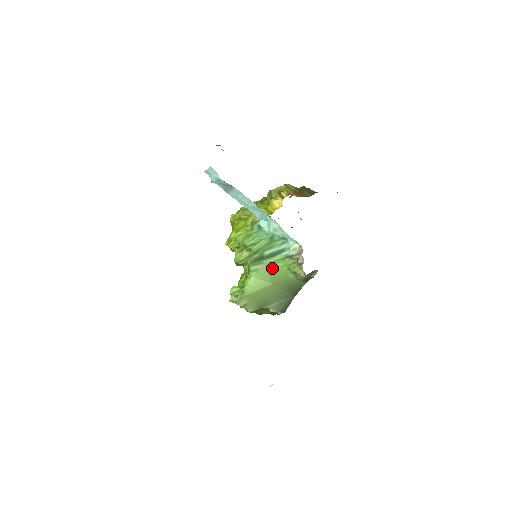
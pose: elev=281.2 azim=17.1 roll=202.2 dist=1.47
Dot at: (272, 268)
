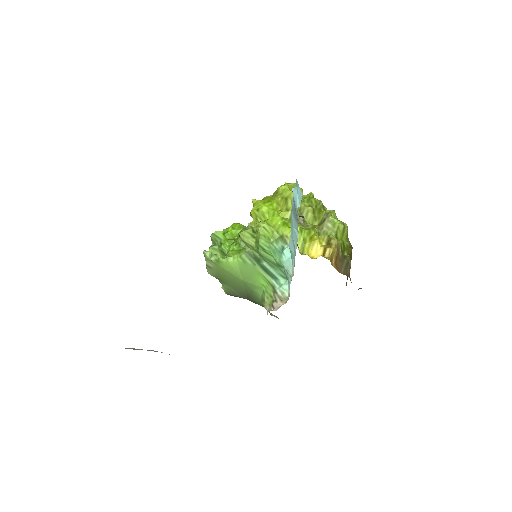
Dot at: (256, 275)
